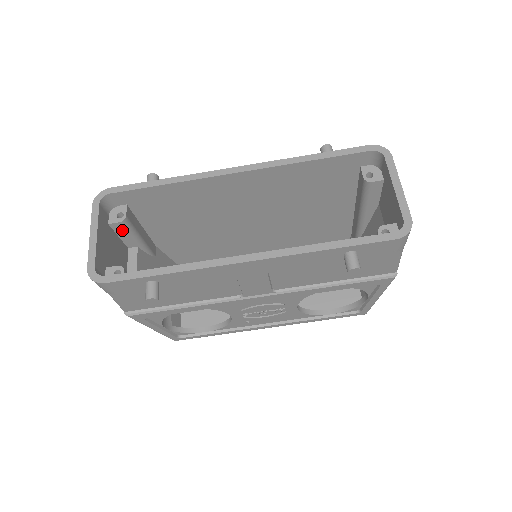
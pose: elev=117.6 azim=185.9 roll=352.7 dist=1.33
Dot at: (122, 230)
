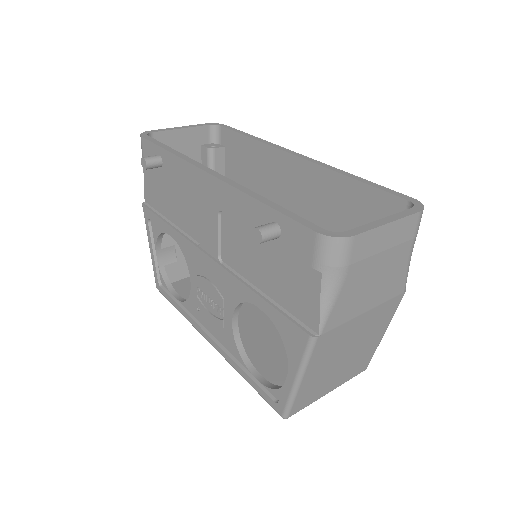
Dot at: (205, 160)
